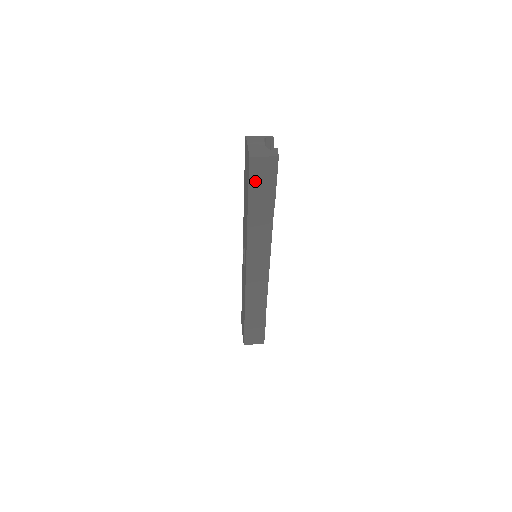
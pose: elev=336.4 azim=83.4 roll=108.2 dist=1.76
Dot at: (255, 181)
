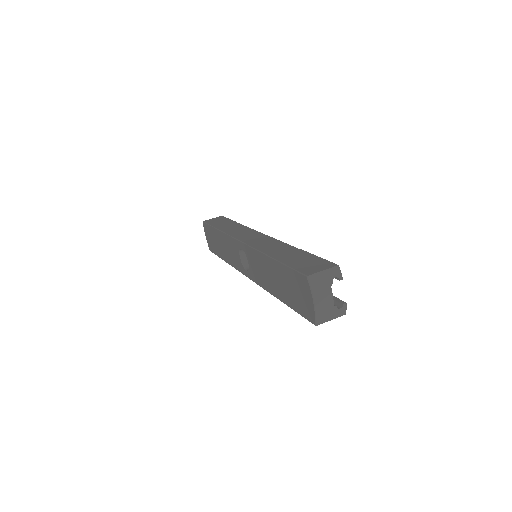
Dot at: occluded
